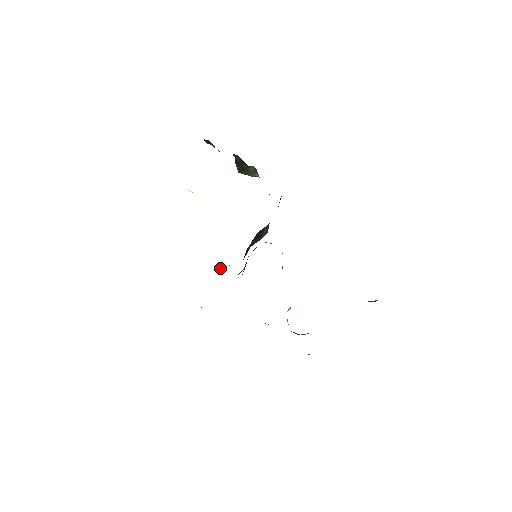
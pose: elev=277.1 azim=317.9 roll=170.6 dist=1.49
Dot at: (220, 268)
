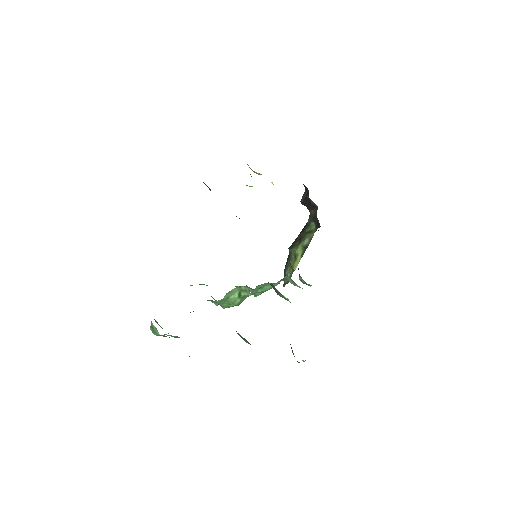
Dot at: (236, 216)
